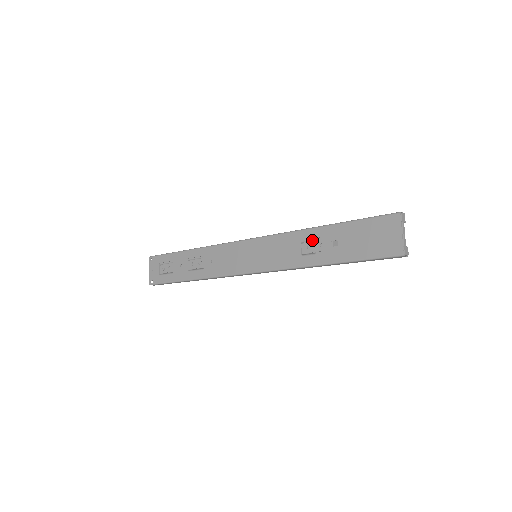
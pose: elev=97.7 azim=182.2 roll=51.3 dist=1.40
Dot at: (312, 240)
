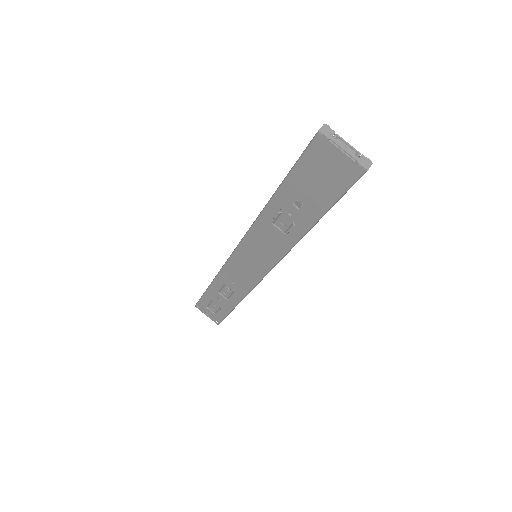
Dot at: (278, 214)
